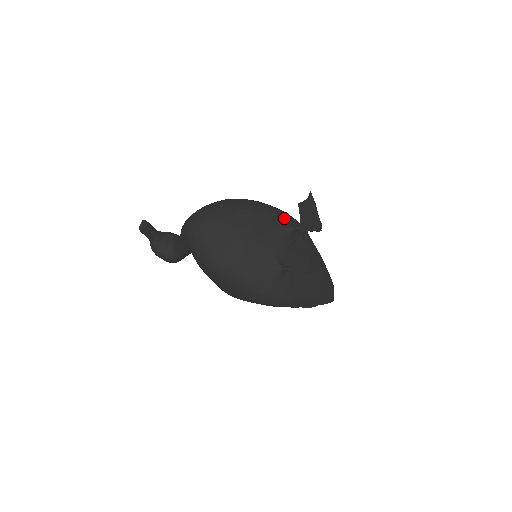
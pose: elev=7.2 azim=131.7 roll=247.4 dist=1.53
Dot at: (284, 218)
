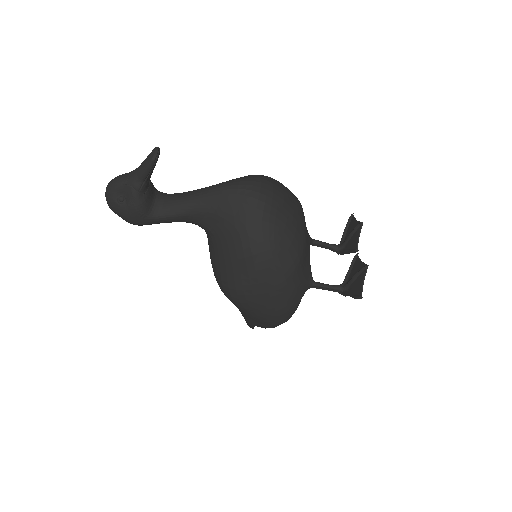
Dot at: occluded
